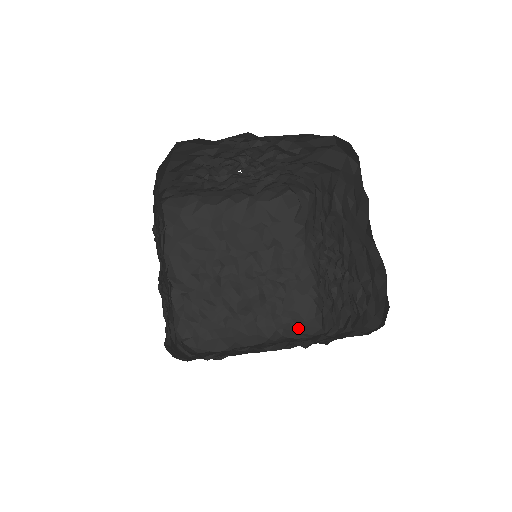
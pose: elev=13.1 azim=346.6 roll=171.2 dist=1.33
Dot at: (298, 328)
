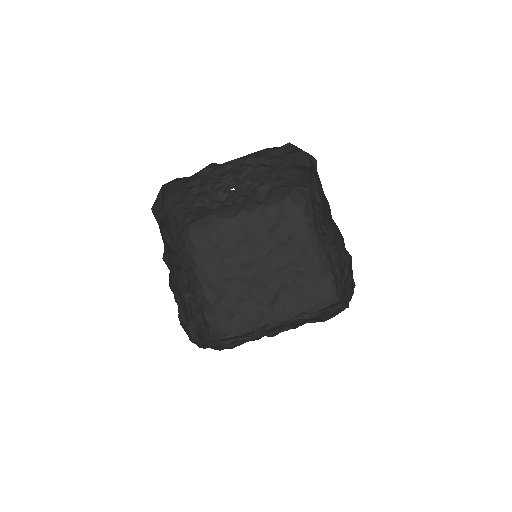
Dot at: (322, 308)
